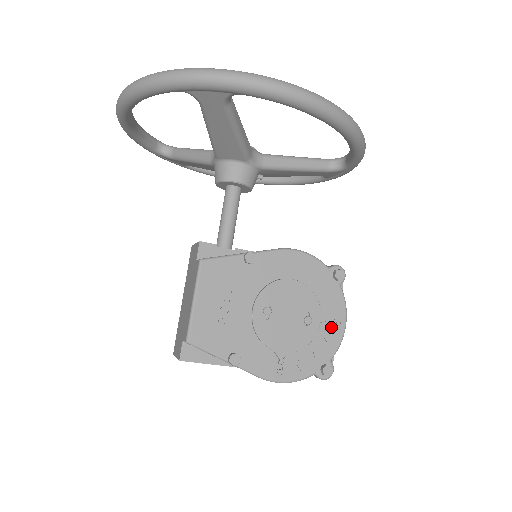
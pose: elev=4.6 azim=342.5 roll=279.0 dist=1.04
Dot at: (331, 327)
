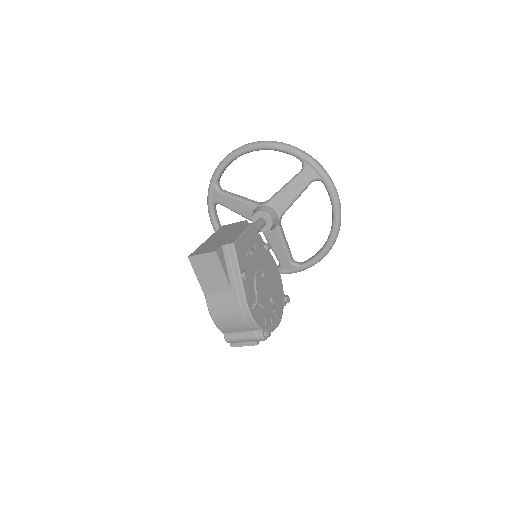
Dot at: (275, 317)
